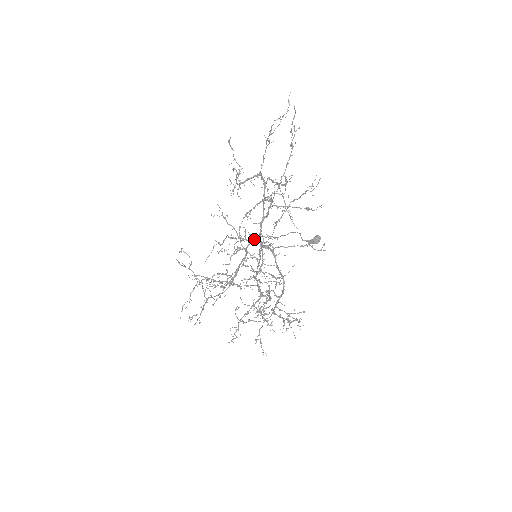
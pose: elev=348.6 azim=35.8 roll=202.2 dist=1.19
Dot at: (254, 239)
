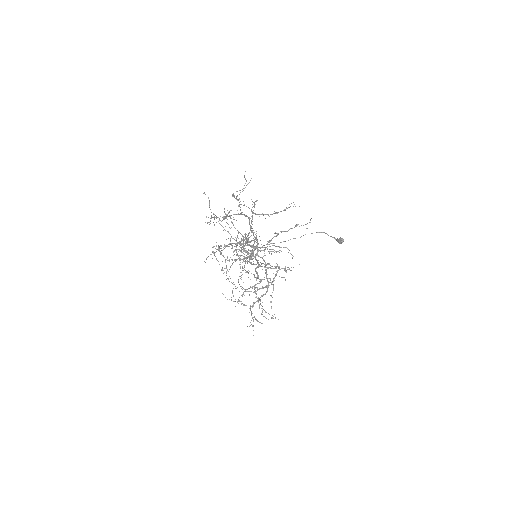
Dot at: (253, 245)
